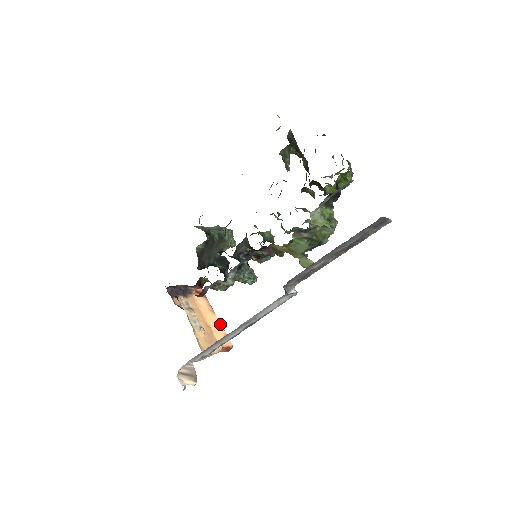
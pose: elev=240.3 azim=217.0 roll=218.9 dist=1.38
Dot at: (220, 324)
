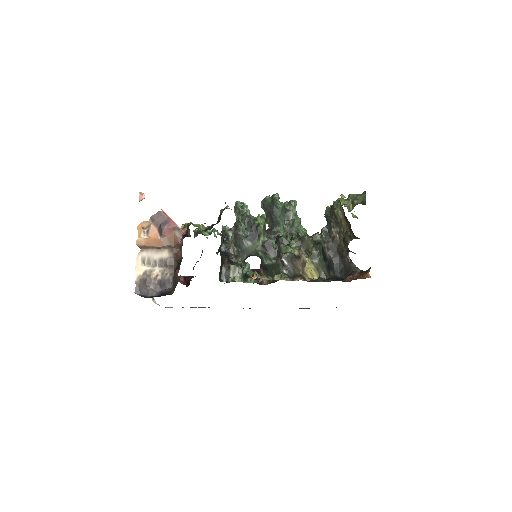
Dot at: occluded
